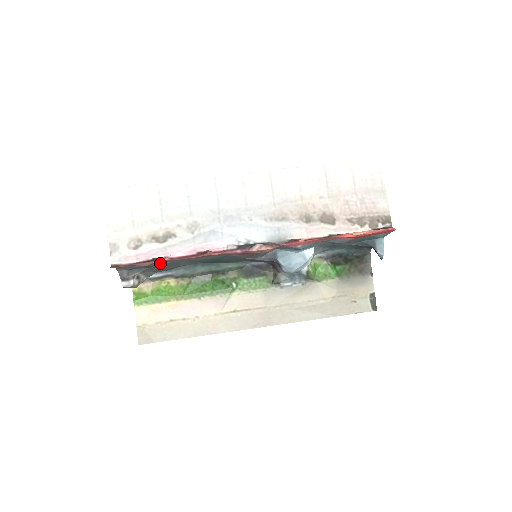
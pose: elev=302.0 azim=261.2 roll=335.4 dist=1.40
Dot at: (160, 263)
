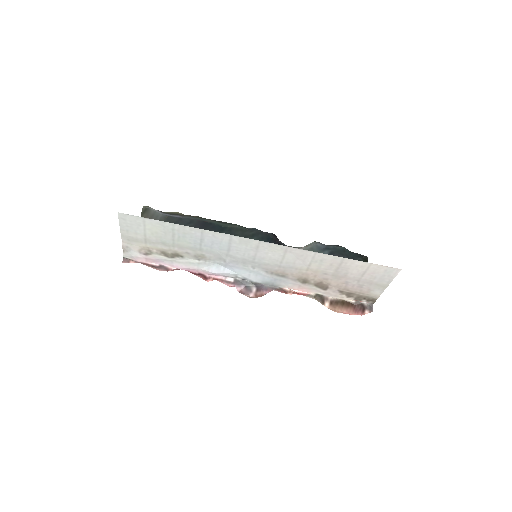
Dot at: occluded
